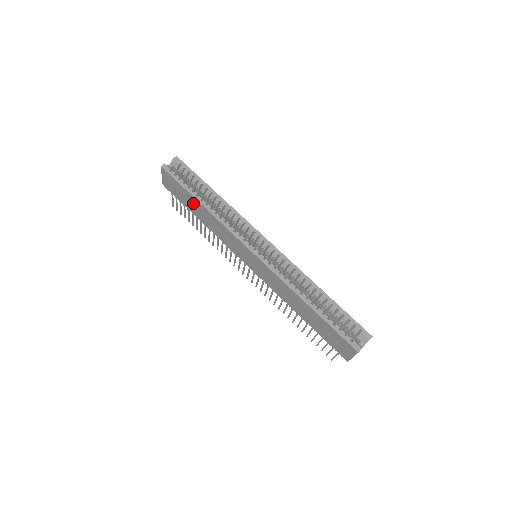
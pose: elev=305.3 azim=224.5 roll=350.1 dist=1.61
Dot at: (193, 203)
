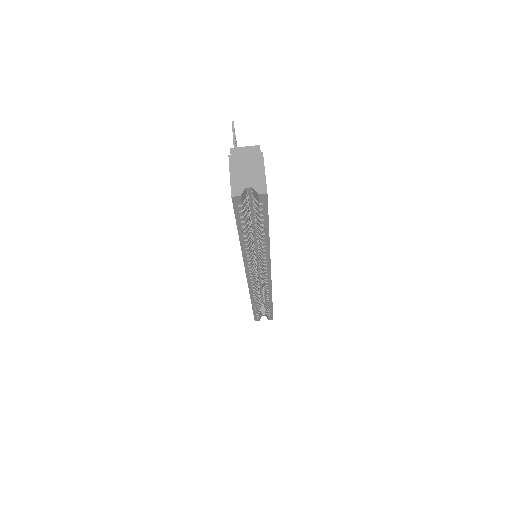
Dot at: occluded
